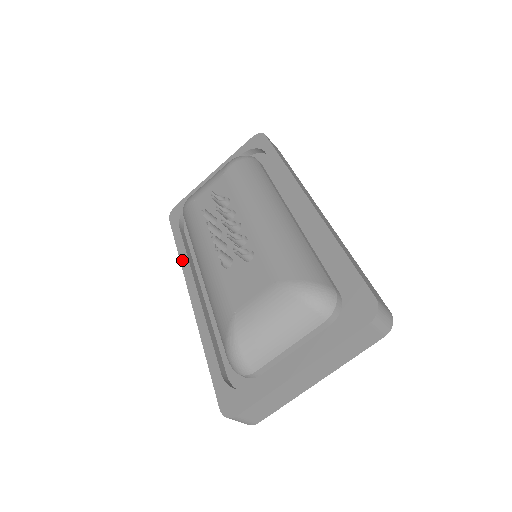
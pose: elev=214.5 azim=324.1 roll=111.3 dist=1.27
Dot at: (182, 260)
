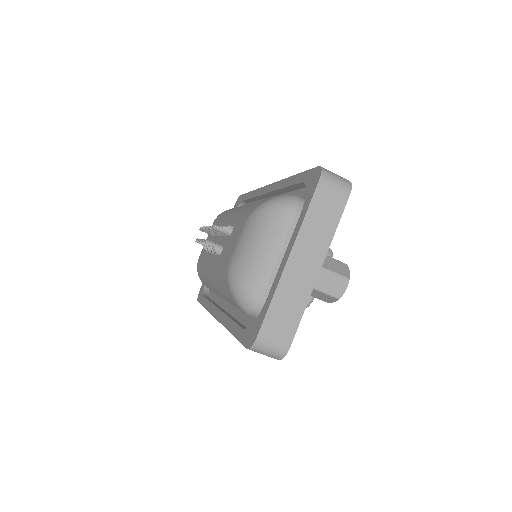
Dot at: (208, 308)
